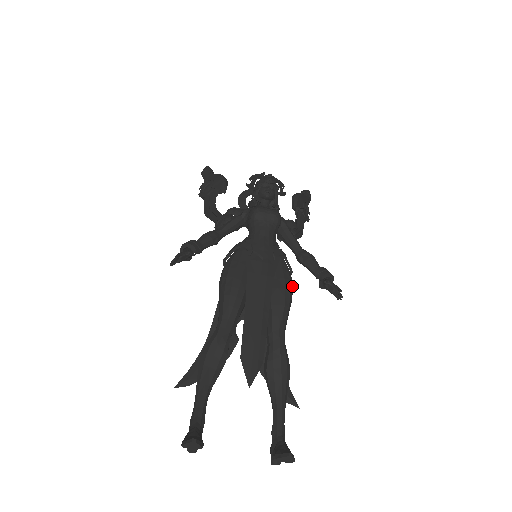
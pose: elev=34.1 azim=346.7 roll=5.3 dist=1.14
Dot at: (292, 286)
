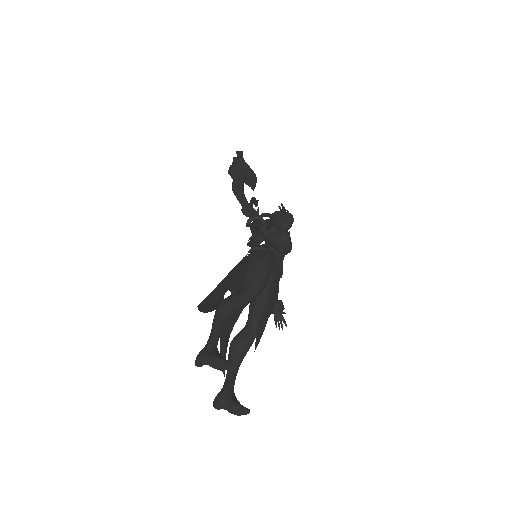
Dot at: occluded
